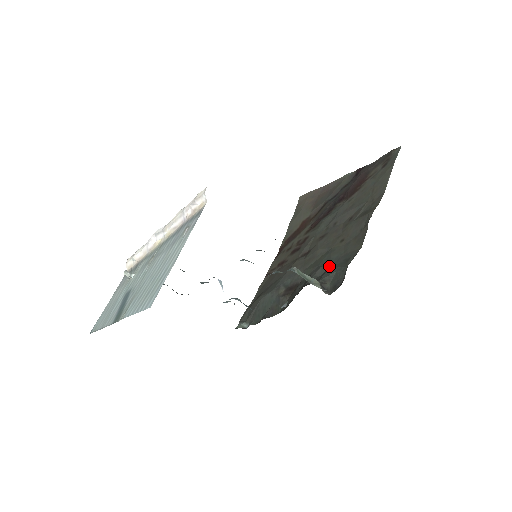
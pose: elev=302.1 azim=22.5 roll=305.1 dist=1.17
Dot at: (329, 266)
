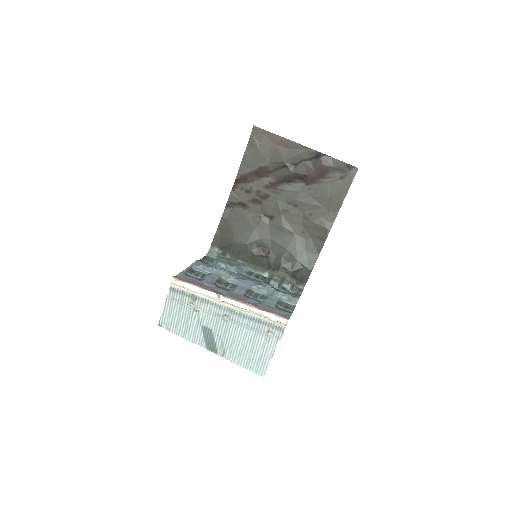
Dot at: (297, 259)
